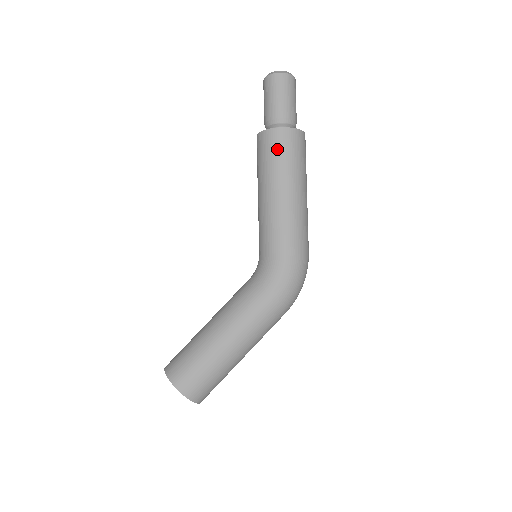
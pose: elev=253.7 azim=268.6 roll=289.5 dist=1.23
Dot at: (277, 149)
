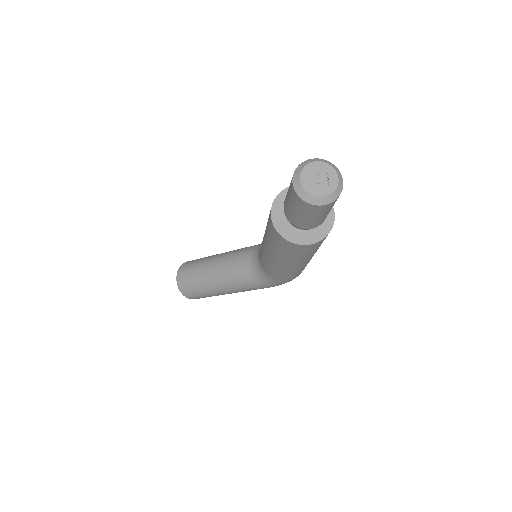
Dot at: (292, 252)
